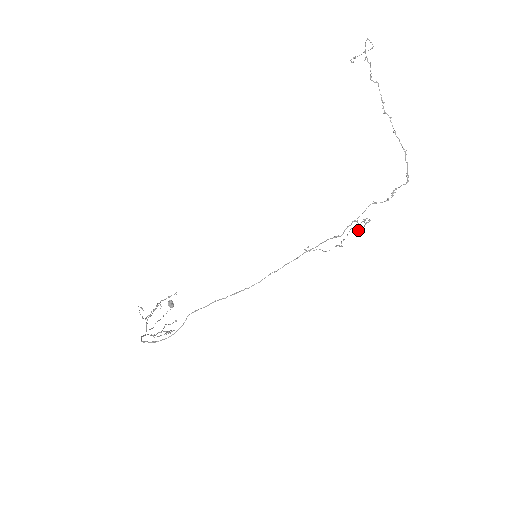
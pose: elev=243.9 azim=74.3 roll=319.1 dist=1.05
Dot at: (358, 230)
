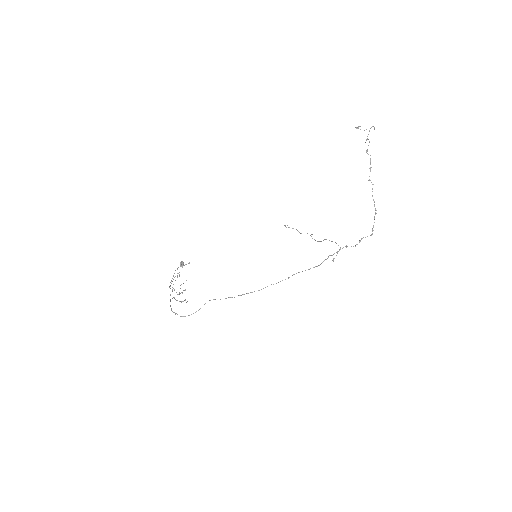
Dot at: occluded
